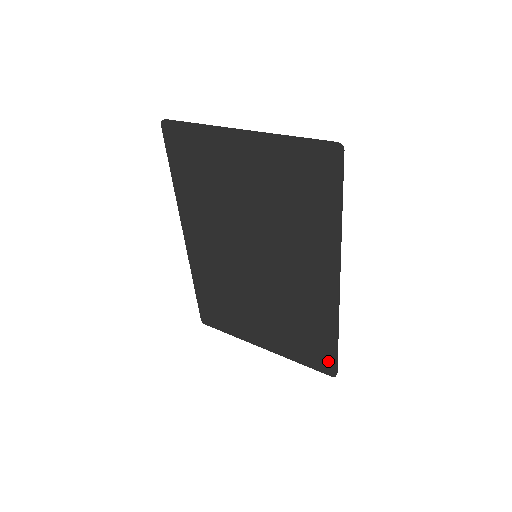
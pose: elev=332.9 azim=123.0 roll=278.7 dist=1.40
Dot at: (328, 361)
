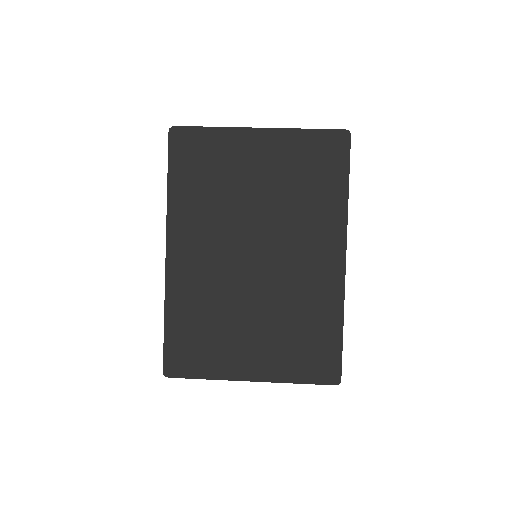
Dot at: (332, 364)
